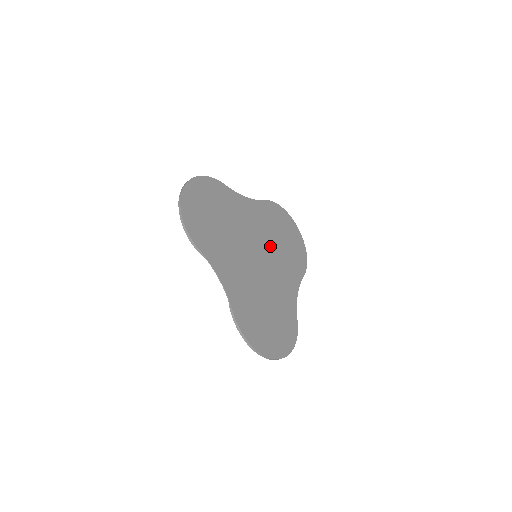
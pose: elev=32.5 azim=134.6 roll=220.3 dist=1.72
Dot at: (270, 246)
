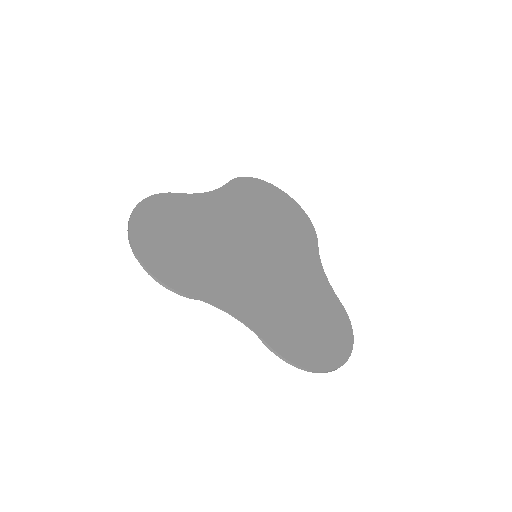
Dot at: (264, 233)
